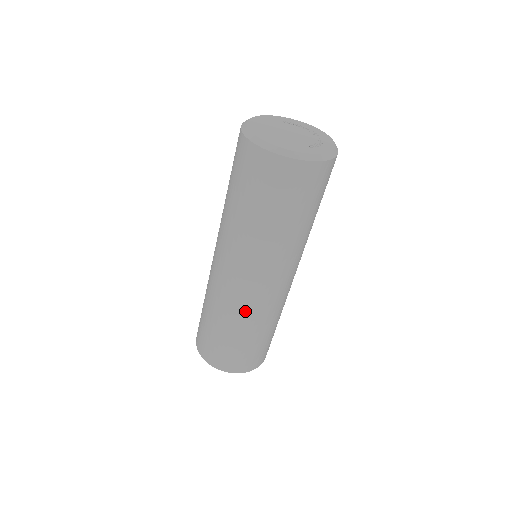
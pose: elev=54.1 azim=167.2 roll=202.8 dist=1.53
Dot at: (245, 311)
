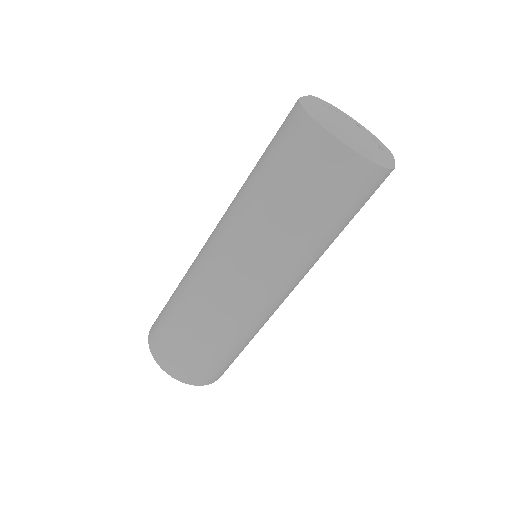
Dot at: (258, 322)
